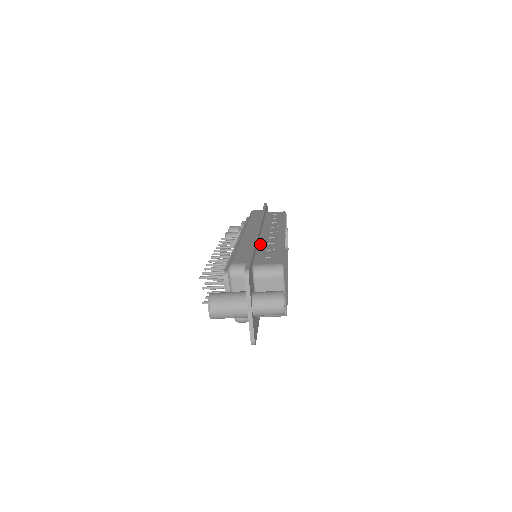
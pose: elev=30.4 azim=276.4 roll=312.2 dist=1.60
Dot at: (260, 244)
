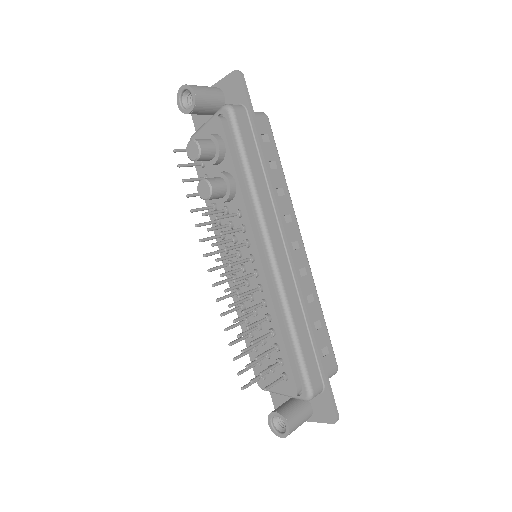
Dot at: occluded
